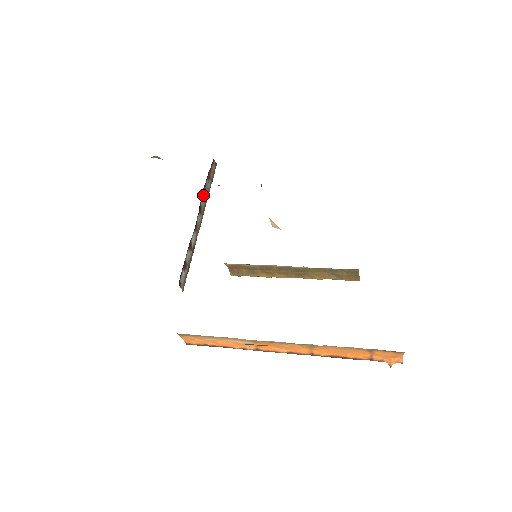
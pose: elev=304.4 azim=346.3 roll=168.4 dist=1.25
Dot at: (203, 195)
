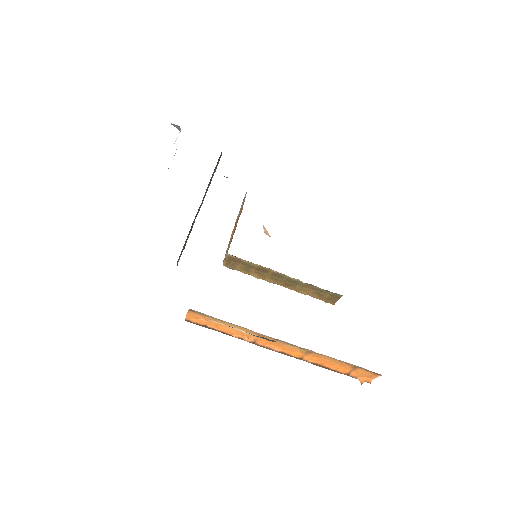
Dot at: occluded
